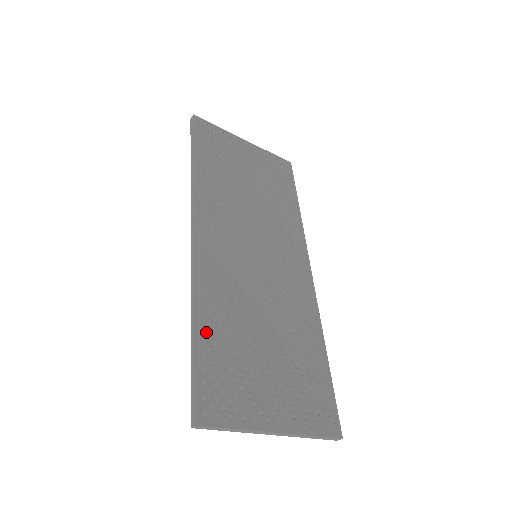
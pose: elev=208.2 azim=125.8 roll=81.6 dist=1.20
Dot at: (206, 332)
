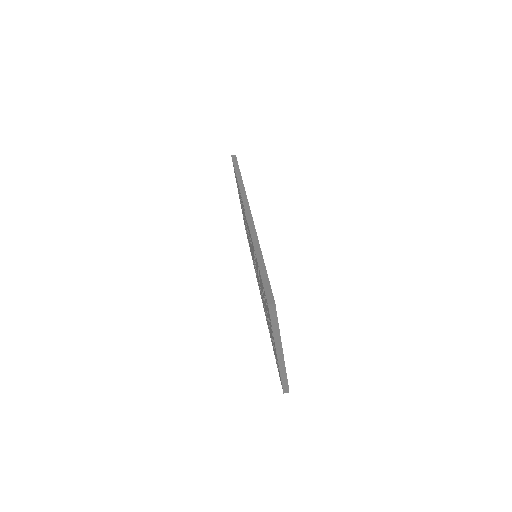
Dot at: occluded
